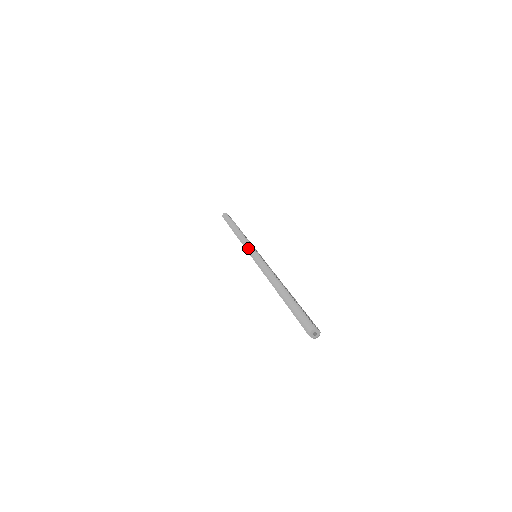
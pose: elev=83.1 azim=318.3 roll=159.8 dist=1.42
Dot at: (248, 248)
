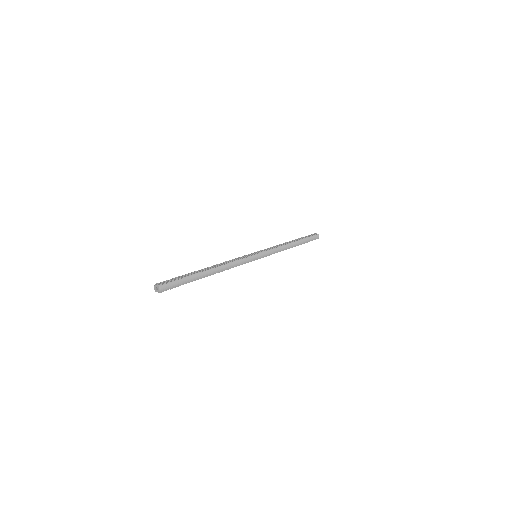
Dot at: occluded
